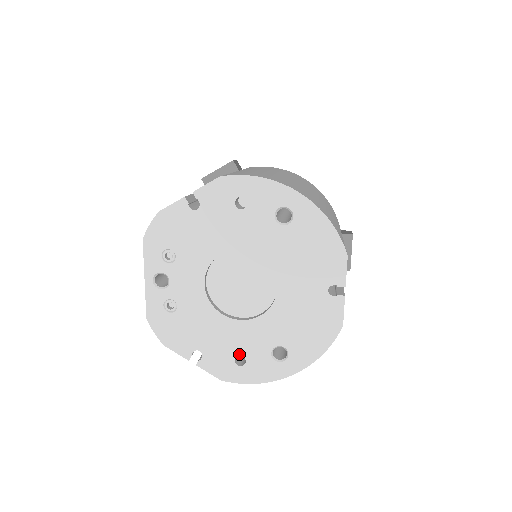
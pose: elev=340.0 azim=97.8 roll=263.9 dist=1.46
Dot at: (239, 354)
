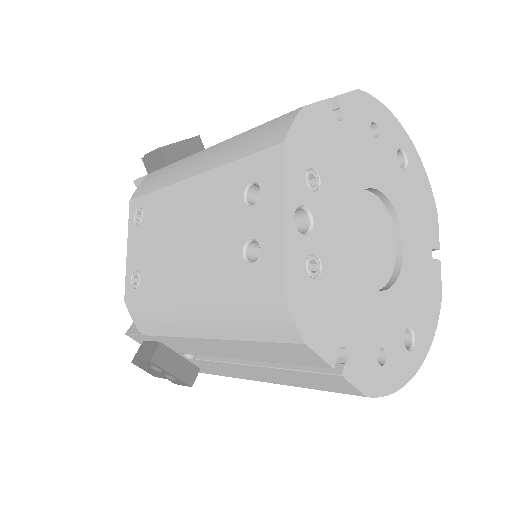
Dot at: (380, 346)
